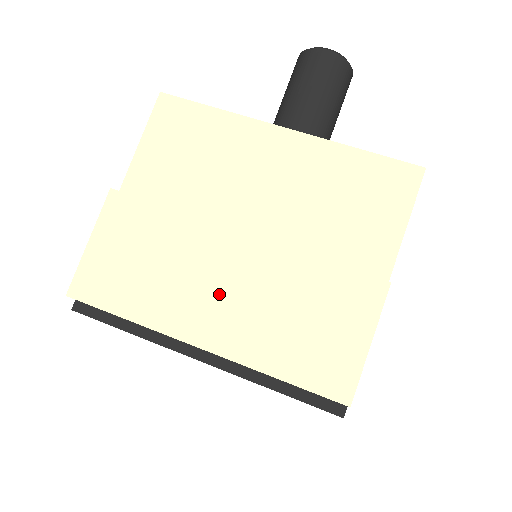
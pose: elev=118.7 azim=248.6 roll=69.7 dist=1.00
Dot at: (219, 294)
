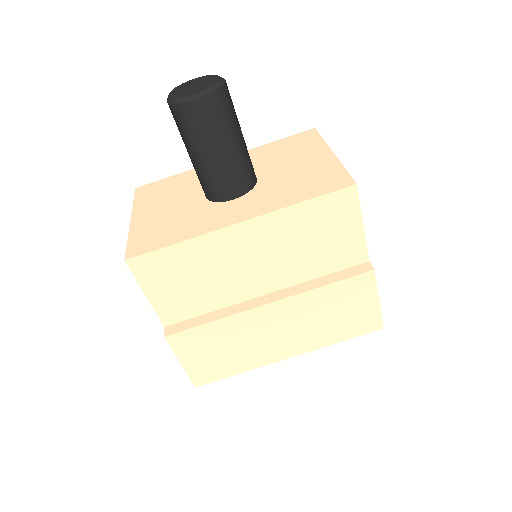
Dot at: (280, 335)
